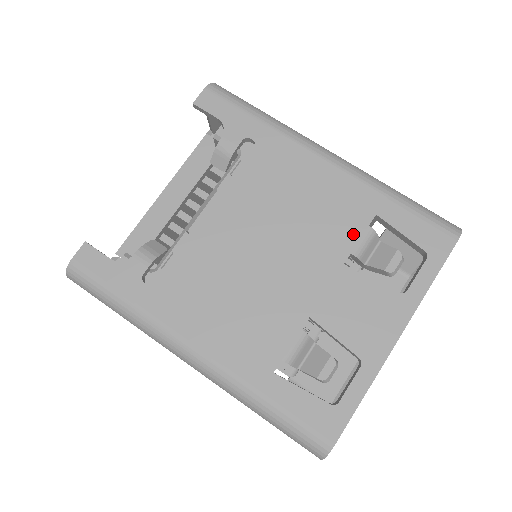
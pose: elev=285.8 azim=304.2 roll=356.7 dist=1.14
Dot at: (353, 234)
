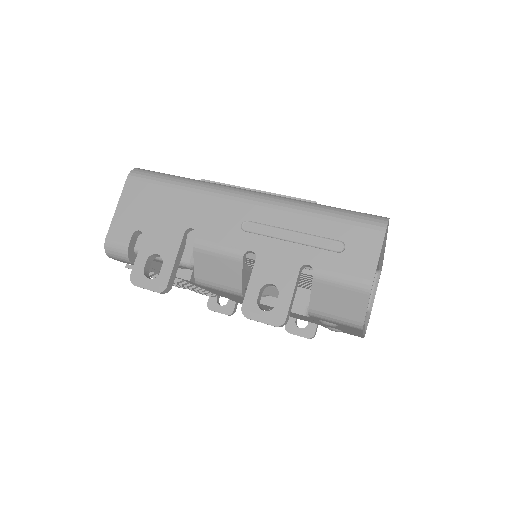
Dot at: occluded
